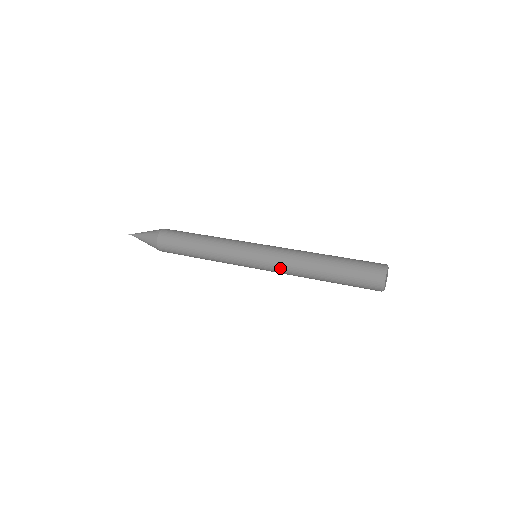
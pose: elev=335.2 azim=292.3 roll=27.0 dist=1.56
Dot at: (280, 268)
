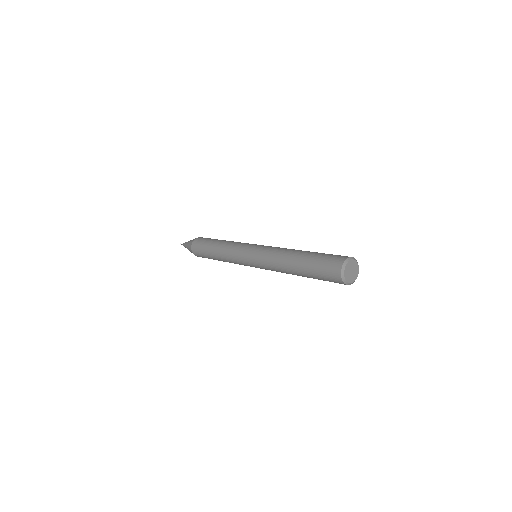
Dot at: (268, 254)
